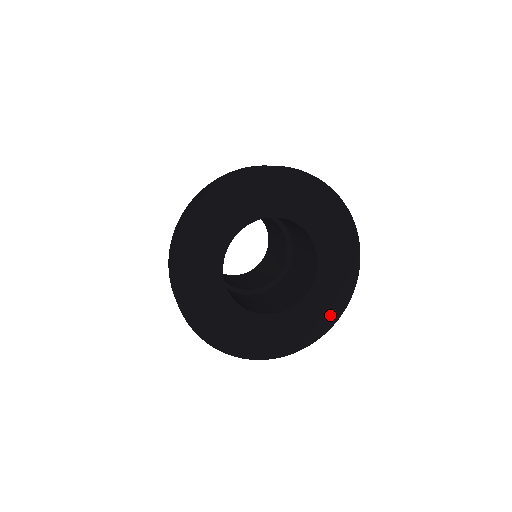
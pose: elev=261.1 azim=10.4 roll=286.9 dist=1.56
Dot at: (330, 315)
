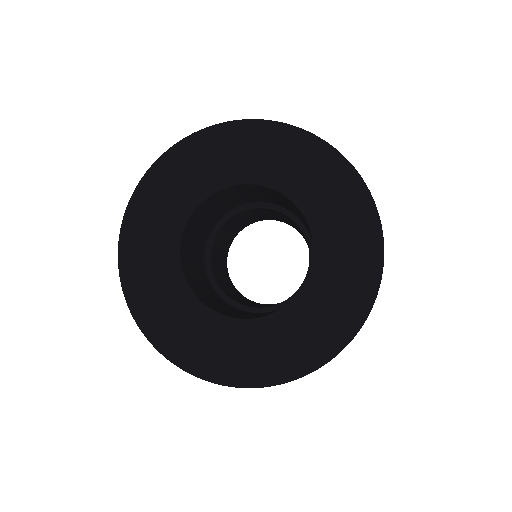
Dot at: (329, 340)
